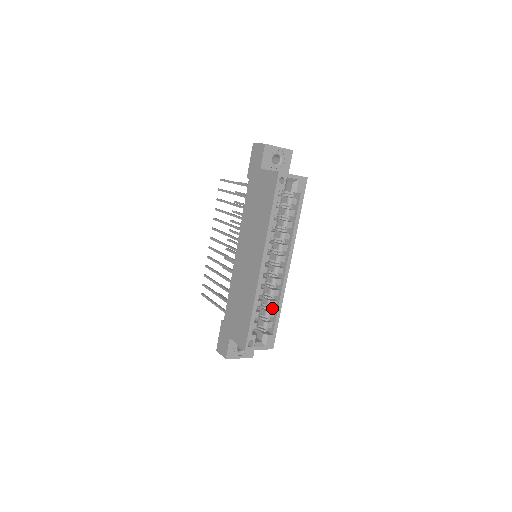
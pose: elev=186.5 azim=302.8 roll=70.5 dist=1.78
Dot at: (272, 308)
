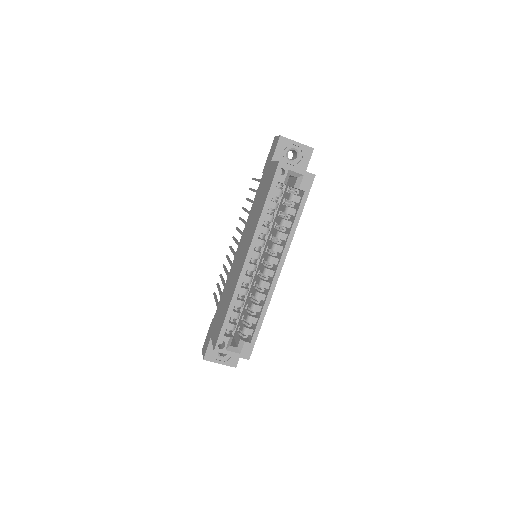
Dot at: (257, 314)
